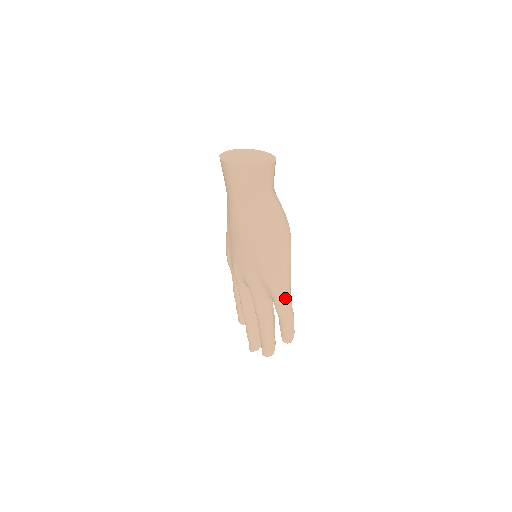
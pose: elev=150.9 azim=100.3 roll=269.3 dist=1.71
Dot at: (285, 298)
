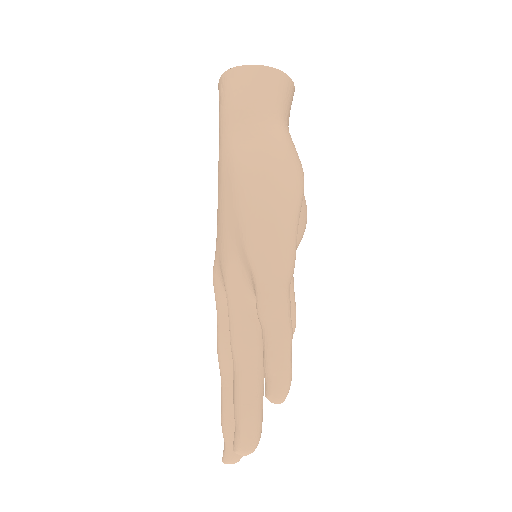
Dot at: (274, 281)
